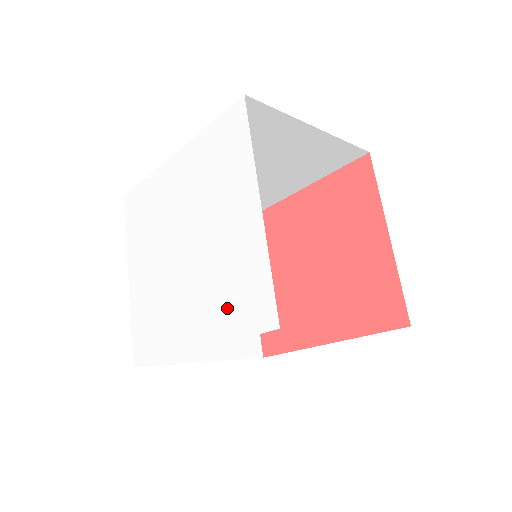
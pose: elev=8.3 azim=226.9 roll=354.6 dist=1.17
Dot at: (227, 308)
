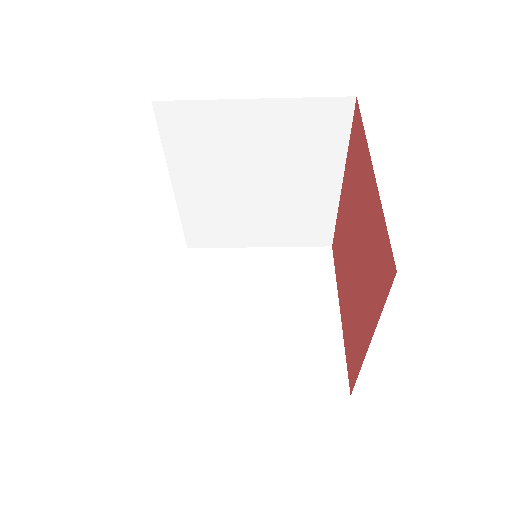
Dot at: occluded
